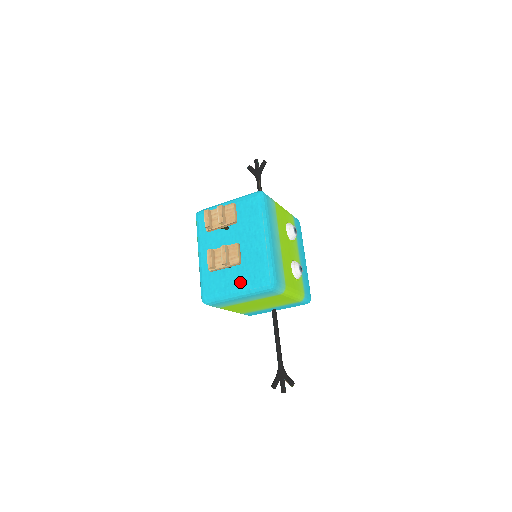
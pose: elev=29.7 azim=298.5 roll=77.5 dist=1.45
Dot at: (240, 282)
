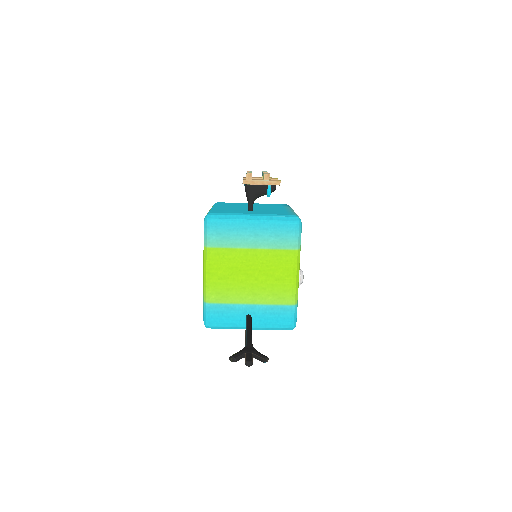
Dot at: (262, 213)
